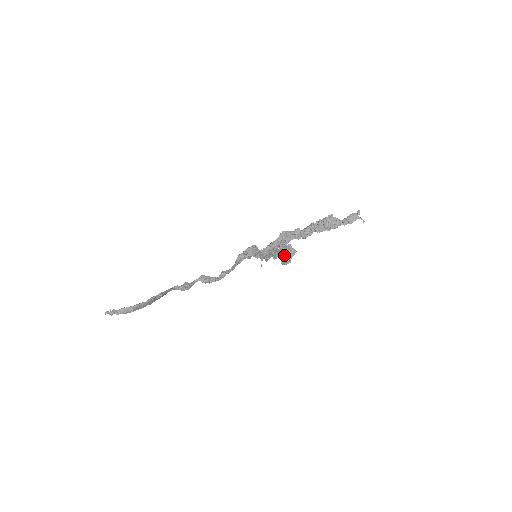
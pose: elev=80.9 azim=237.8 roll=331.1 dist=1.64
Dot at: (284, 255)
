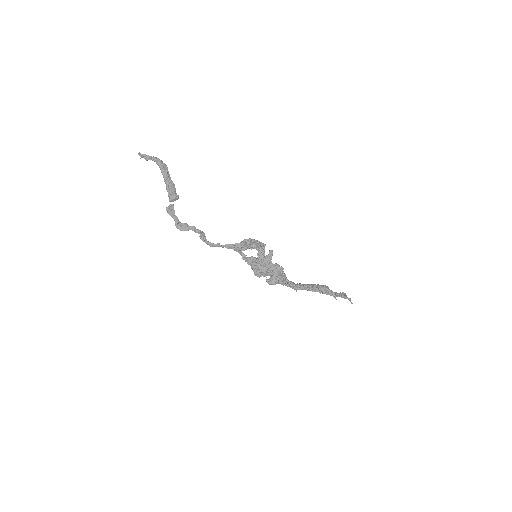
Dot at: (274, 277)
